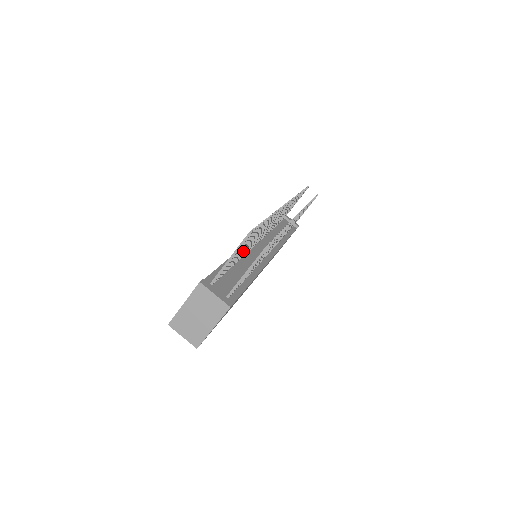
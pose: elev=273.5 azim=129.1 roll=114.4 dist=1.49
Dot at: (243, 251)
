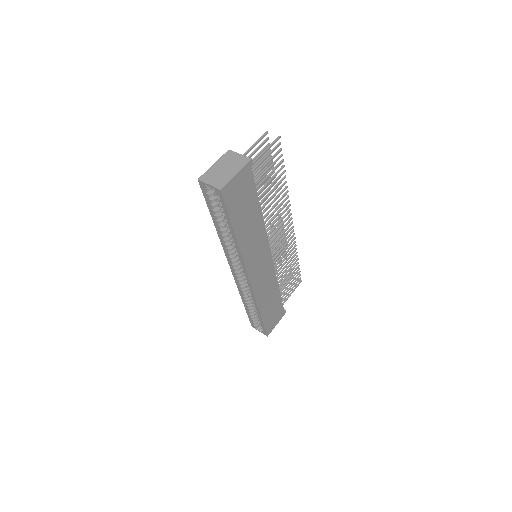
Dot at: occluded
